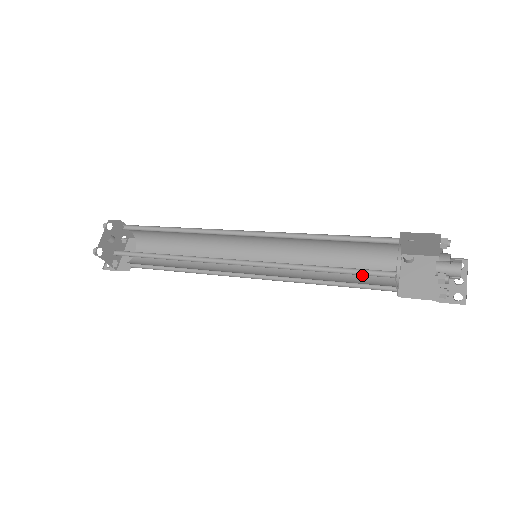
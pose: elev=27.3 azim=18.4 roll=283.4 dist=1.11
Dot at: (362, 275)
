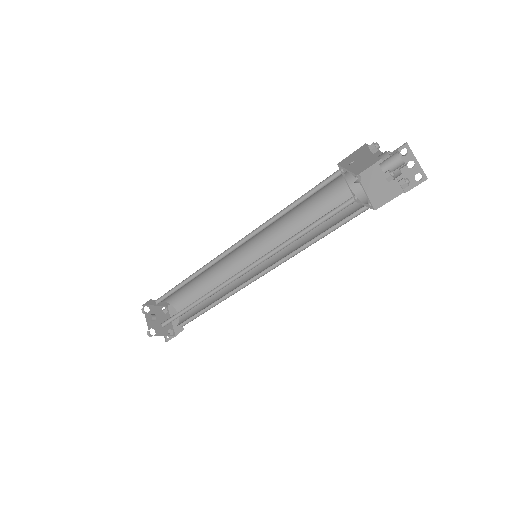
Dot at: (339, 213)
